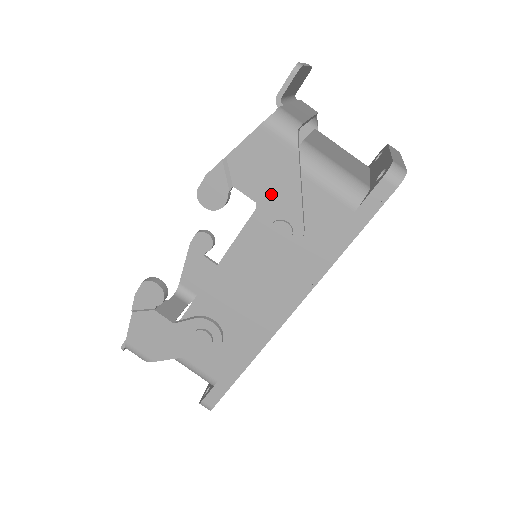
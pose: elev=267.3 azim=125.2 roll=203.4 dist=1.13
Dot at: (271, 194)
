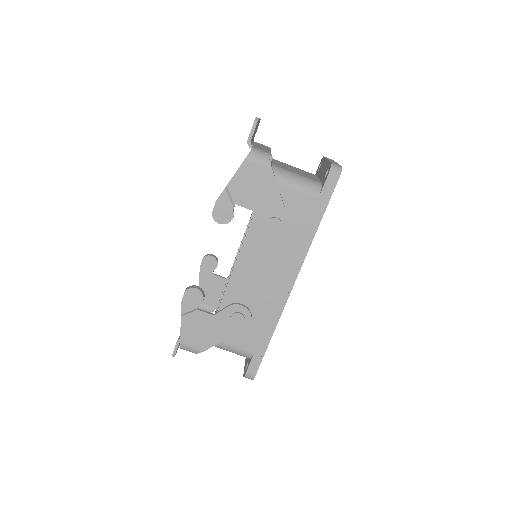
Dot at: (262, 202)
